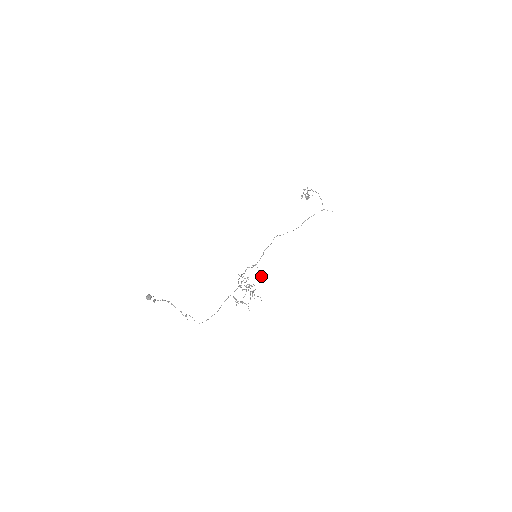
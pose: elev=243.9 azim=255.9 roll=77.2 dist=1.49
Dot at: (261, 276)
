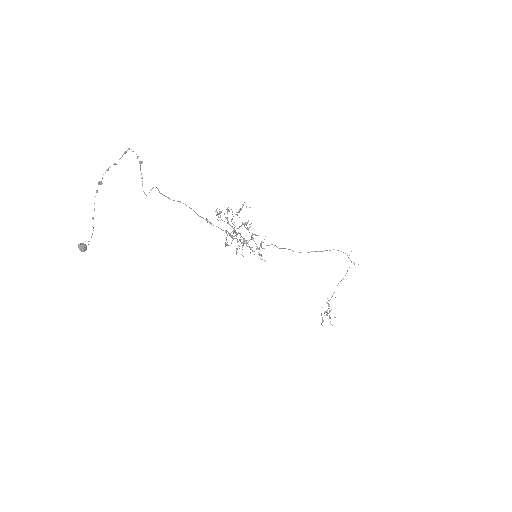
Dot at: occluded
